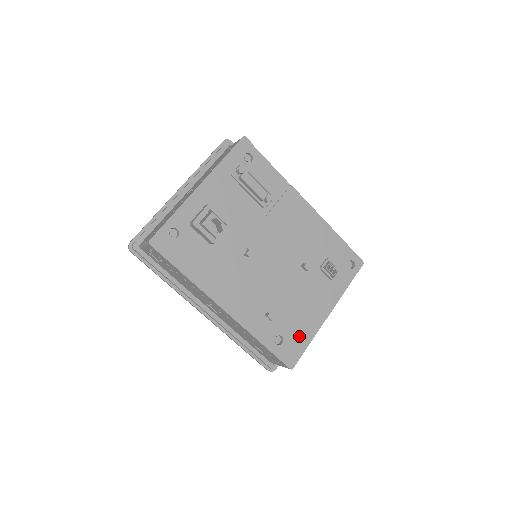
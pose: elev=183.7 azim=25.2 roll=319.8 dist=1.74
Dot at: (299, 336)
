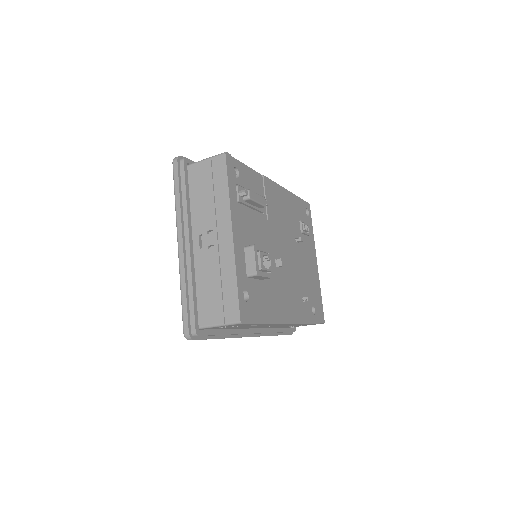
Dot at: (317, 296)
